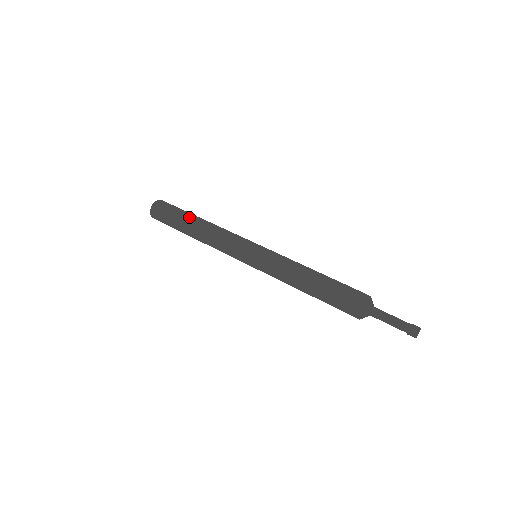
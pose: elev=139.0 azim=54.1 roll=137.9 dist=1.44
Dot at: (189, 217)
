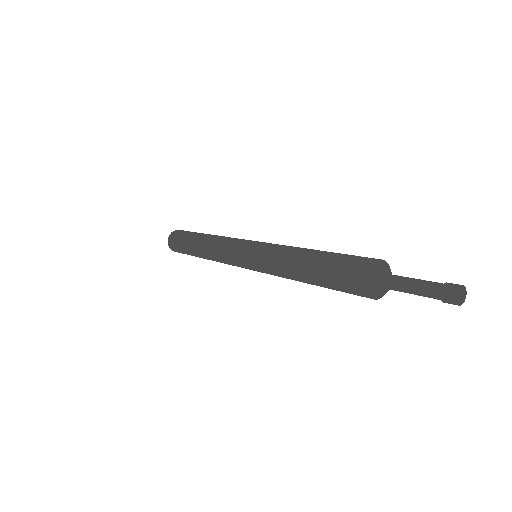
Dot at: occluded
